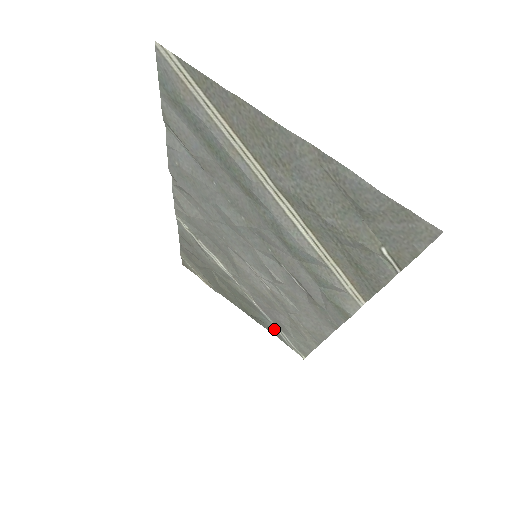
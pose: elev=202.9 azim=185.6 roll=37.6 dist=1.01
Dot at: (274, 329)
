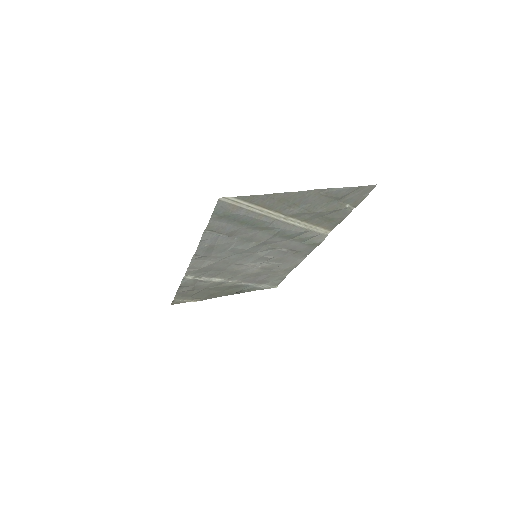
Dot at: (254, 288)
